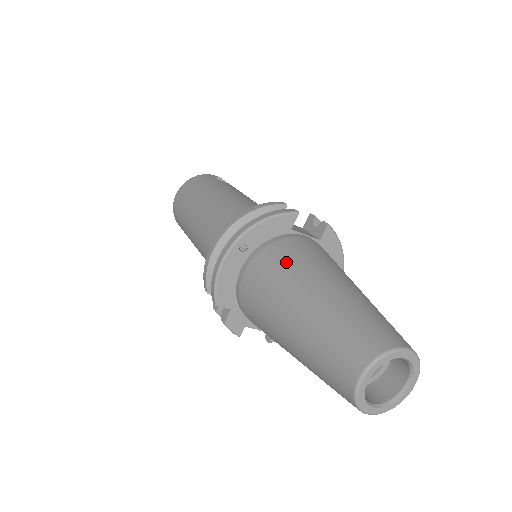
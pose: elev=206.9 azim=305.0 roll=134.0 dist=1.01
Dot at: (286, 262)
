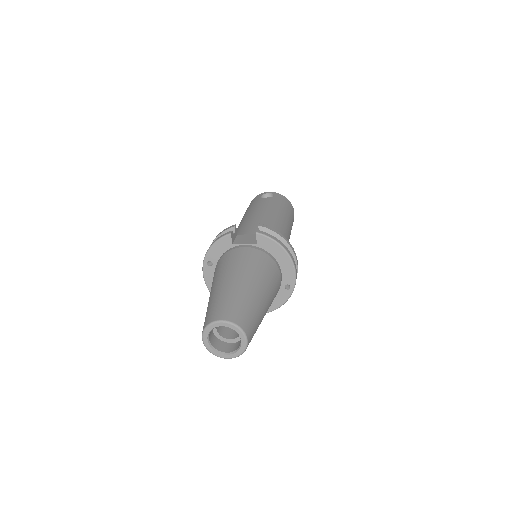
Dot at: (217, 271)
